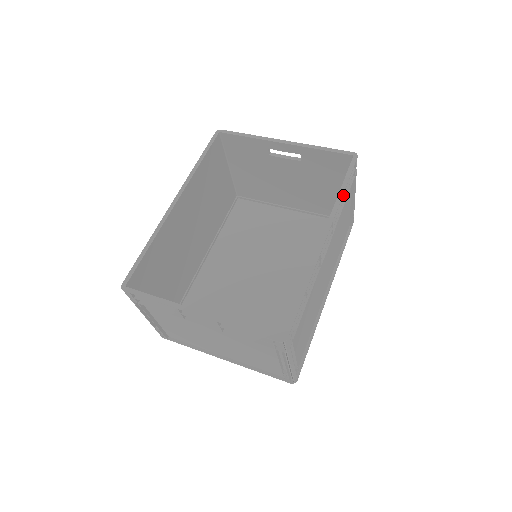
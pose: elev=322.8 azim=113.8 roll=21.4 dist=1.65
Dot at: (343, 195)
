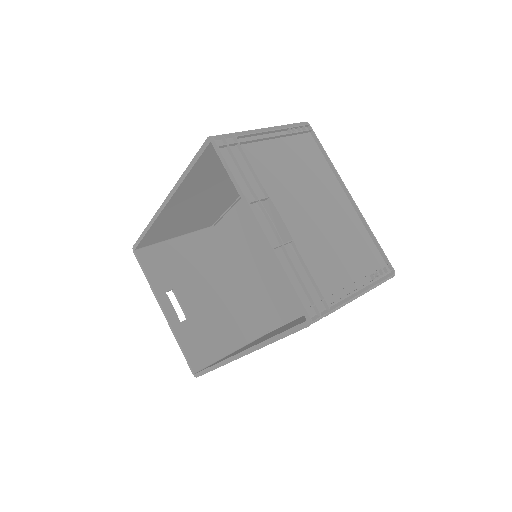
Dot at: occluded
